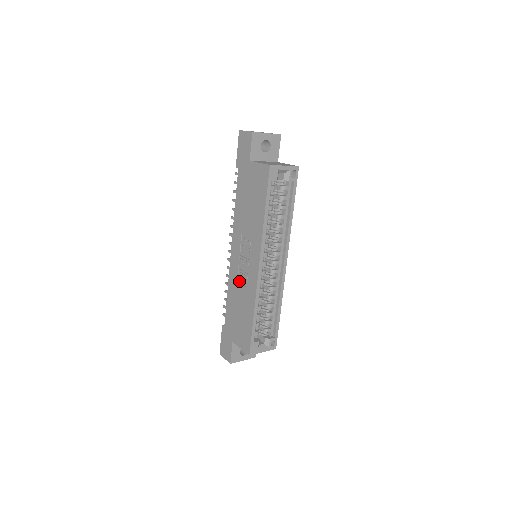
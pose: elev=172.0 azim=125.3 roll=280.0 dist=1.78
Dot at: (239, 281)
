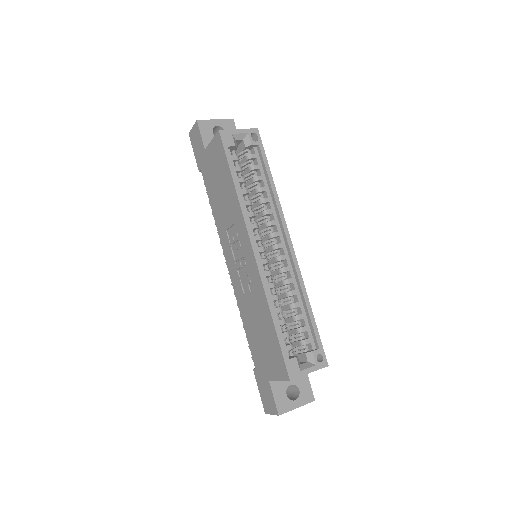
Dot at: (245, 292)
